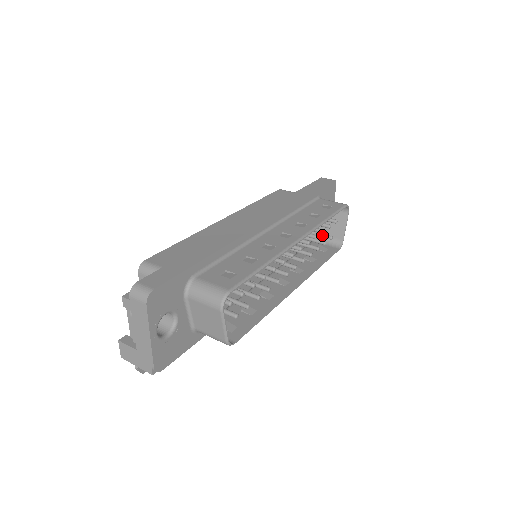
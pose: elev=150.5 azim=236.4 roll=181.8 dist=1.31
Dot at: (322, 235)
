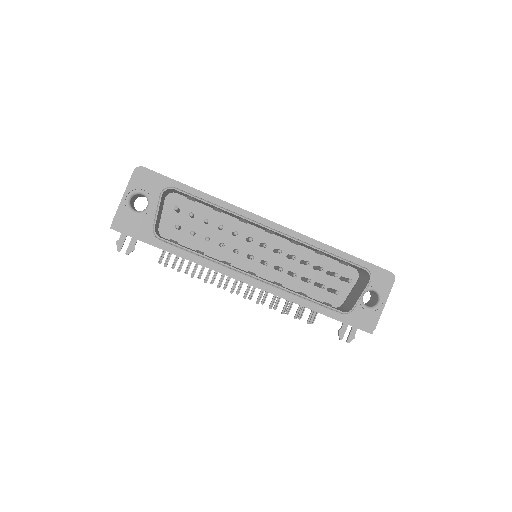
Dot at: (333, 290)
